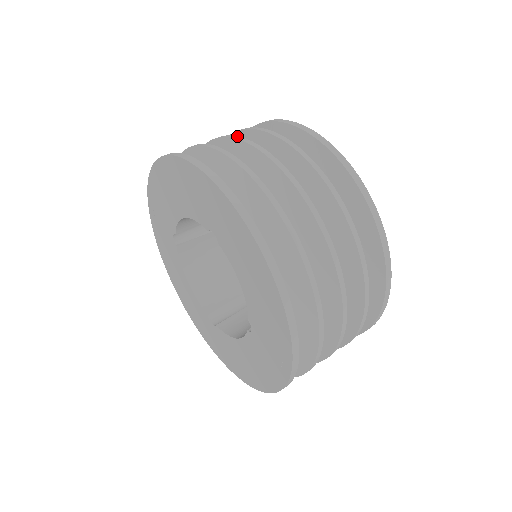
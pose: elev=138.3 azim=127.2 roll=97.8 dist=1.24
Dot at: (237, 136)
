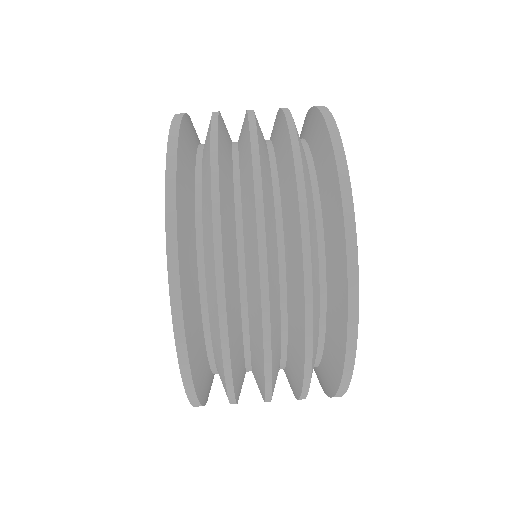
Dot at: occluded
